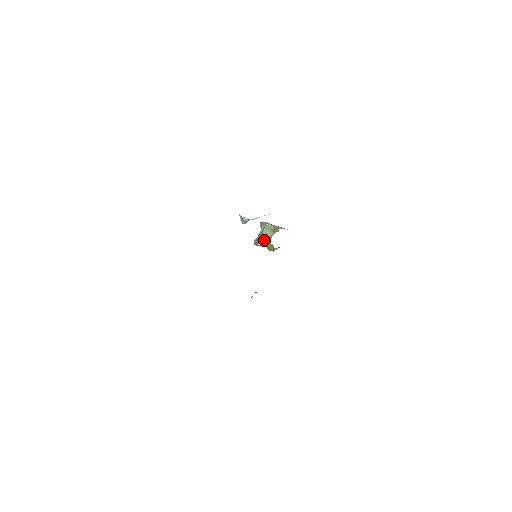
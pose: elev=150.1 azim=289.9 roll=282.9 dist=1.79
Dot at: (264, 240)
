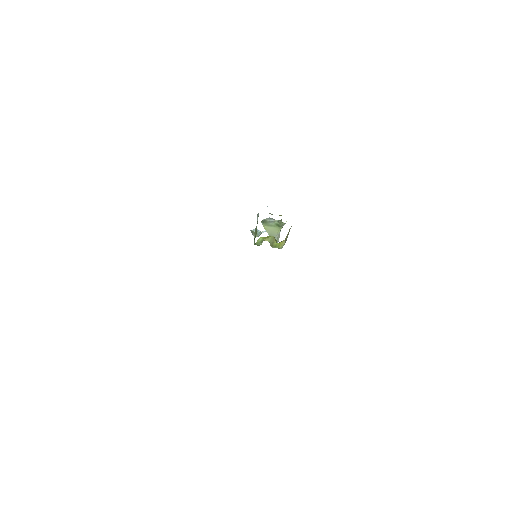
Dot at: occluded
